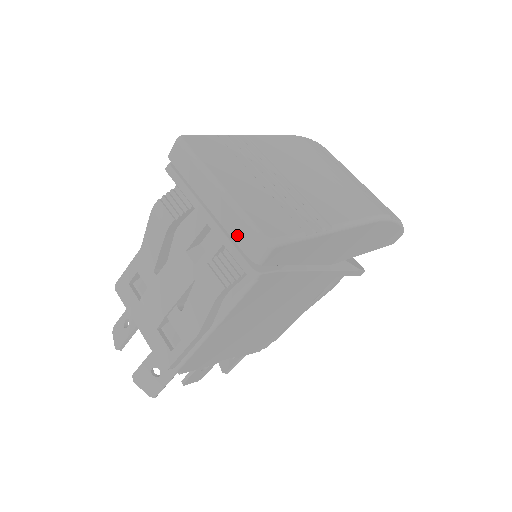
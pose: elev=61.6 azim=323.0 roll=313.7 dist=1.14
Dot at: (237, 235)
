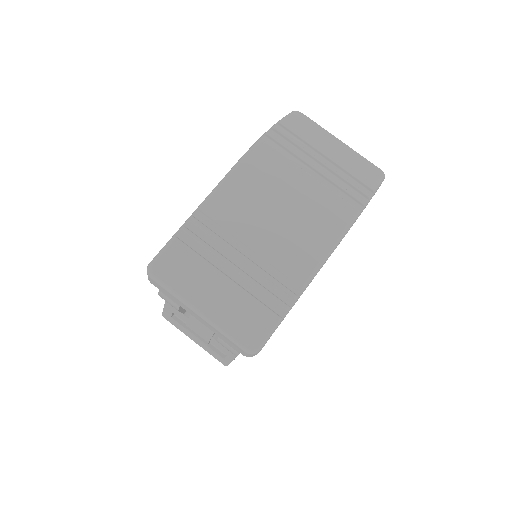
Dot at: (230, 344)
